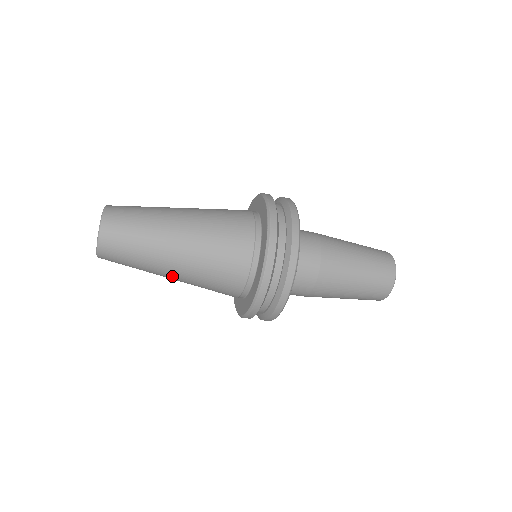
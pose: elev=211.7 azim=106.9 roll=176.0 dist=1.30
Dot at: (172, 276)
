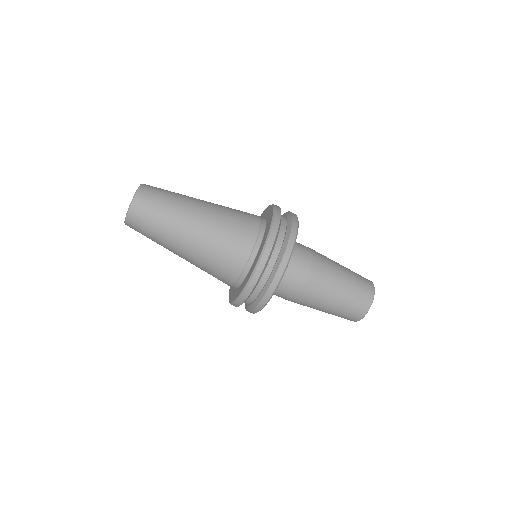
Dot at: (181, 254)
